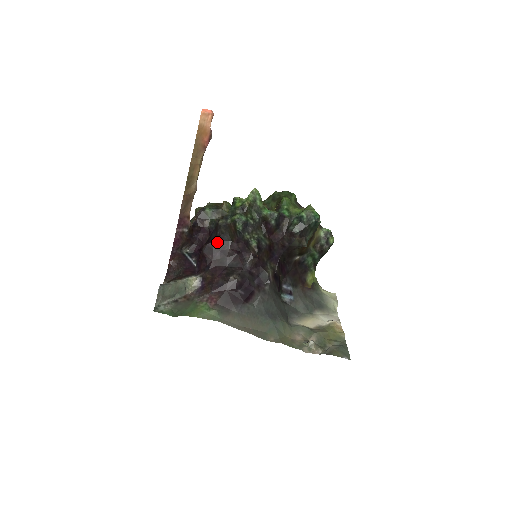
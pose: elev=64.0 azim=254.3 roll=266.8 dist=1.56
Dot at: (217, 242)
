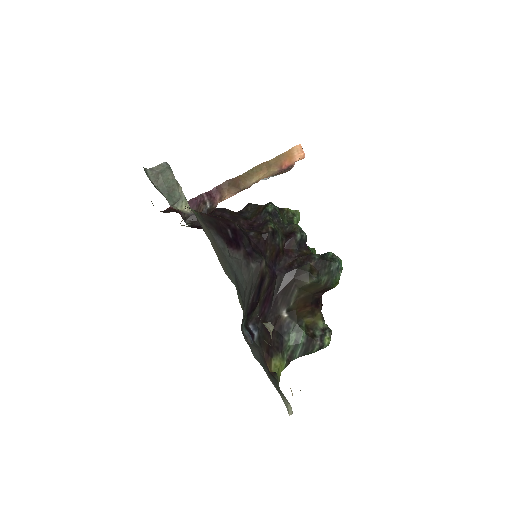
Dot at: (235, 212)
